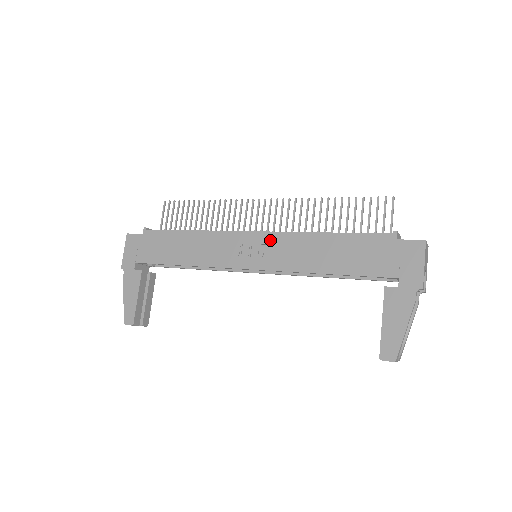
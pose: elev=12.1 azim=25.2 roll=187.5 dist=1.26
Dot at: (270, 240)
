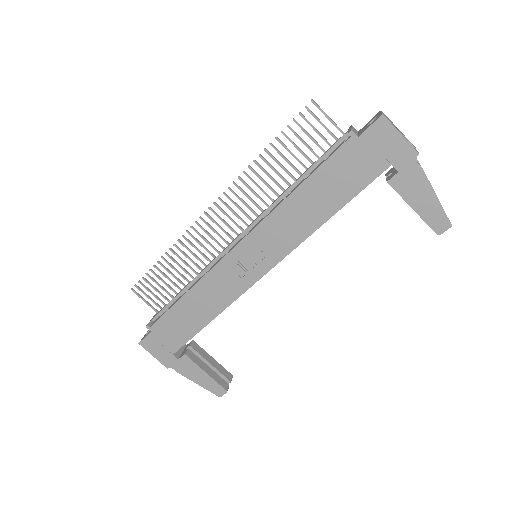
Dot at: (257, 238)
